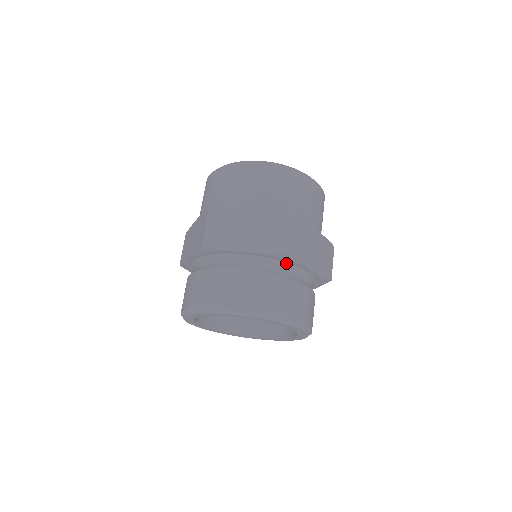
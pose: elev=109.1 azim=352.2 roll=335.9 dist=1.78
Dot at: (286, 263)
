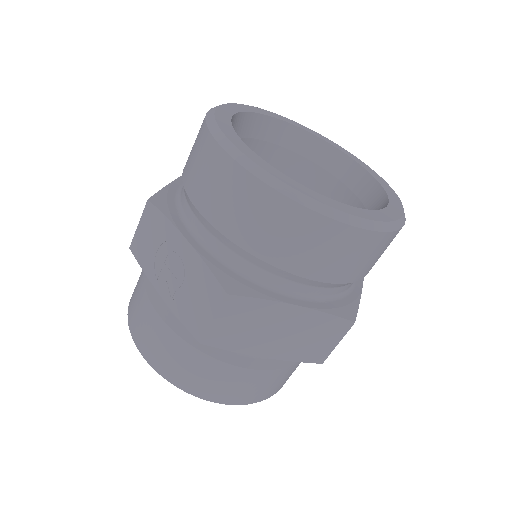
Dot at: occluded
